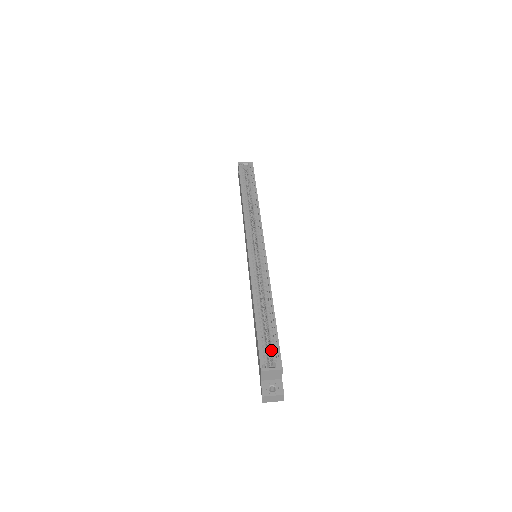
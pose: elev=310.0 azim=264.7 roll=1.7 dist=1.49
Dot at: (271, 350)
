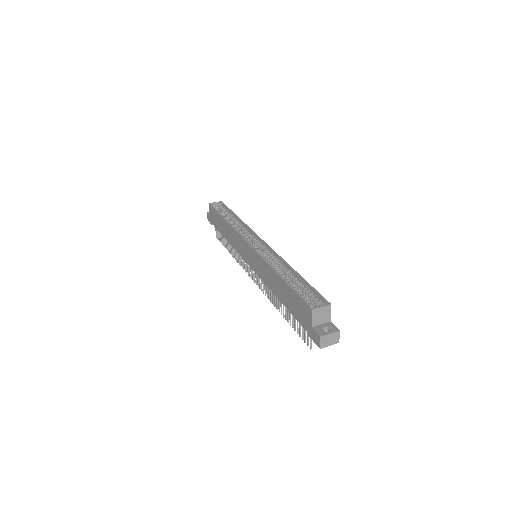
Dot at: (311, 298)
